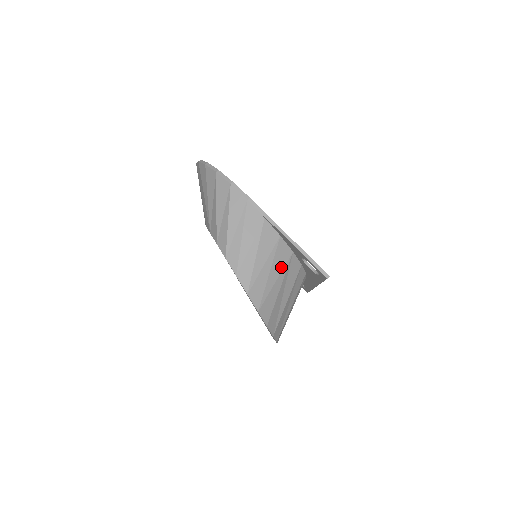
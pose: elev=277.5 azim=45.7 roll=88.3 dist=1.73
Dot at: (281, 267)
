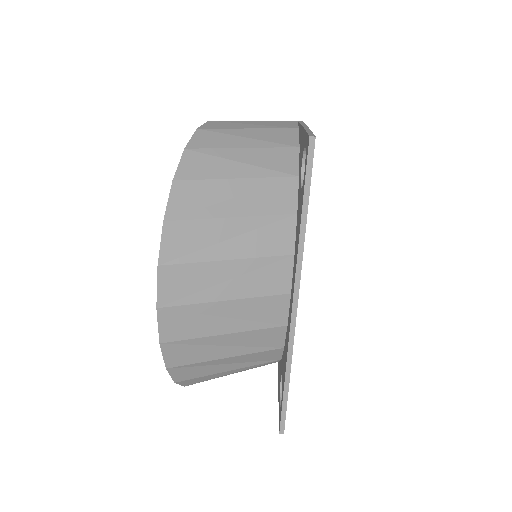
Dot at: (267, 165)
